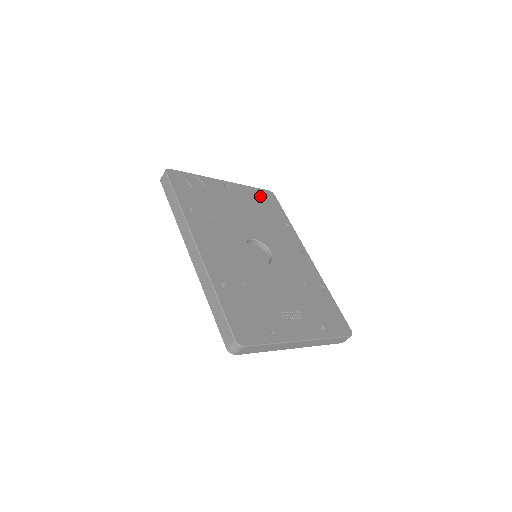
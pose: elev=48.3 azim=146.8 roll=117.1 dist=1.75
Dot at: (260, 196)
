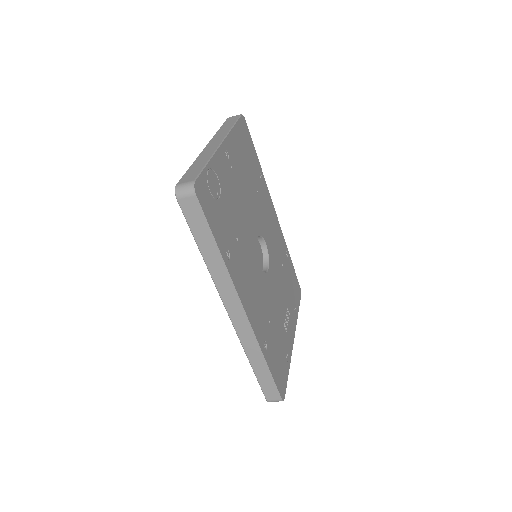
Dot at: (242, 139)
